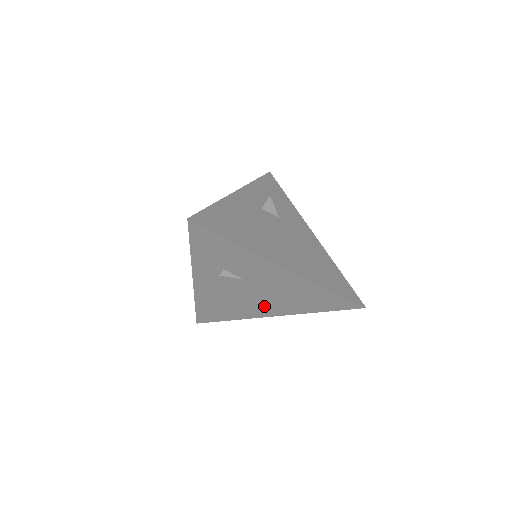
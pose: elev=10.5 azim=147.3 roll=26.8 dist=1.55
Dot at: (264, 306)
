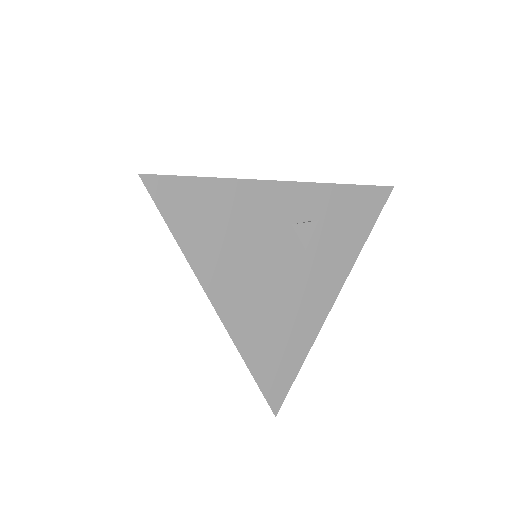
Dot at: occluded
